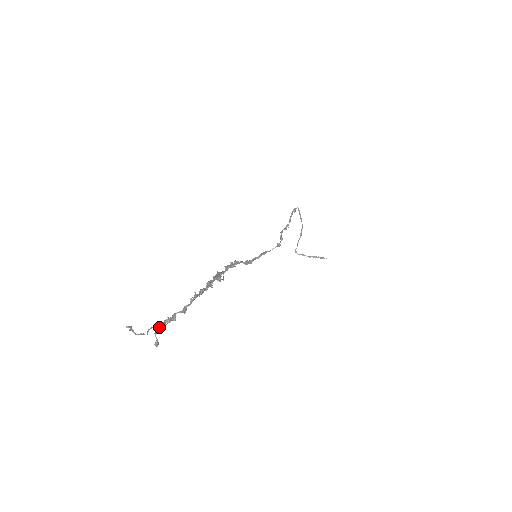
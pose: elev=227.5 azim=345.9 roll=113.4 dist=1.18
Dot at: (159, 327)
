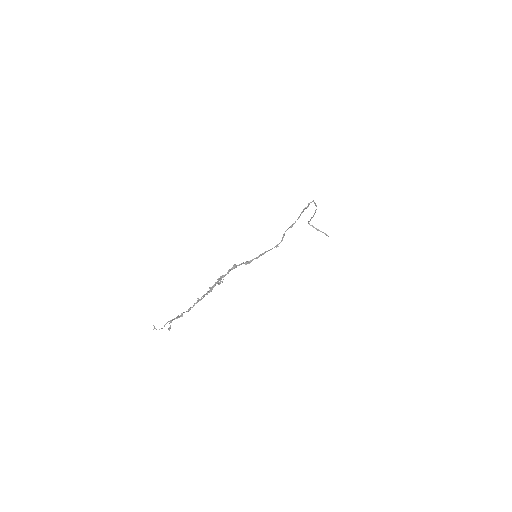
Dot at: (172, 320)
